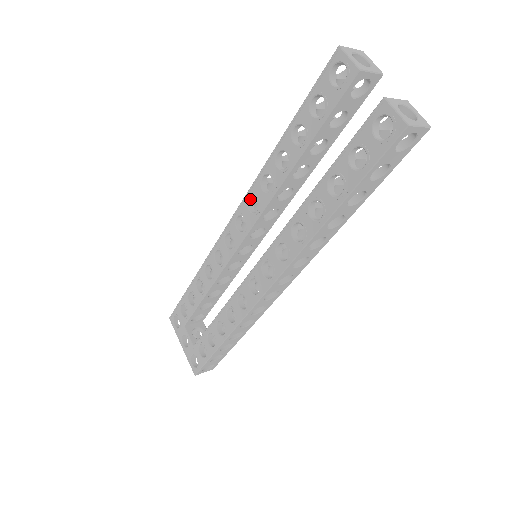
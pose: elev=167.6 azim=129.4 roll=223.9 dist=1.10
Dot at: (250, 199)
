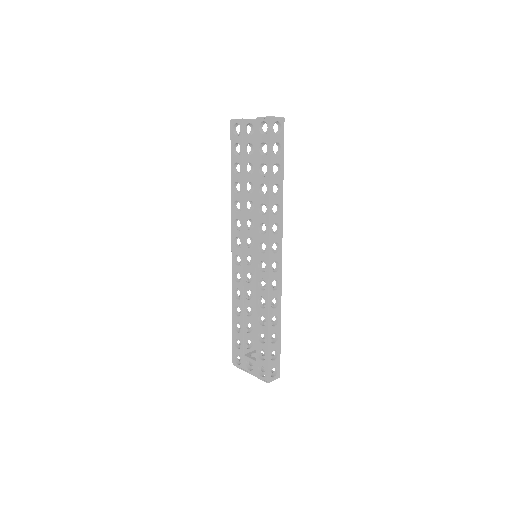
Dot at: (235, 225)
